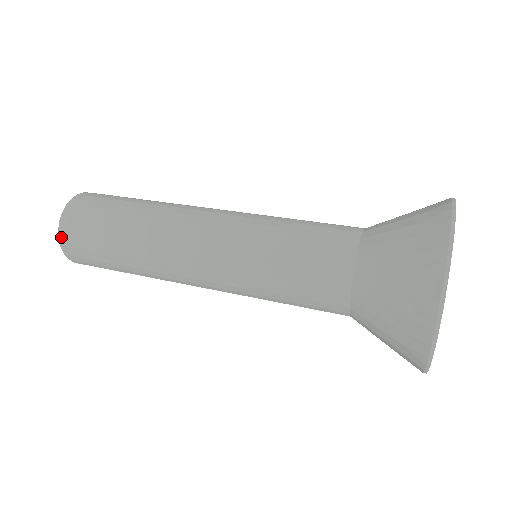
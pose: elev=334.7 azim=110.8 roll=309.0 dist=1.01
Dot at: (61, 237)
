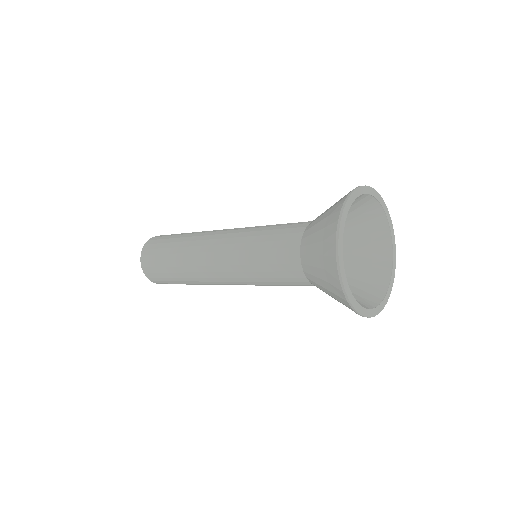
Dot at: (144, 271)
